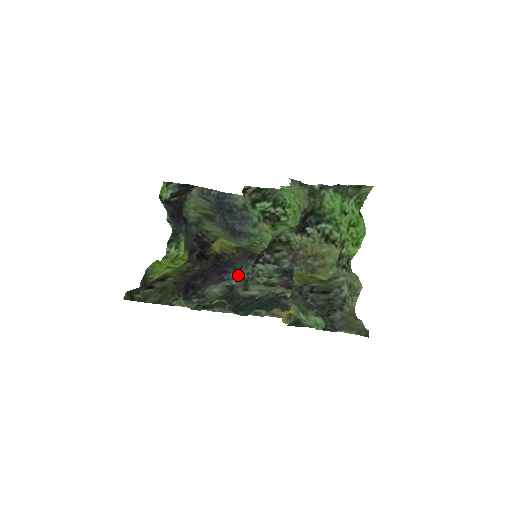
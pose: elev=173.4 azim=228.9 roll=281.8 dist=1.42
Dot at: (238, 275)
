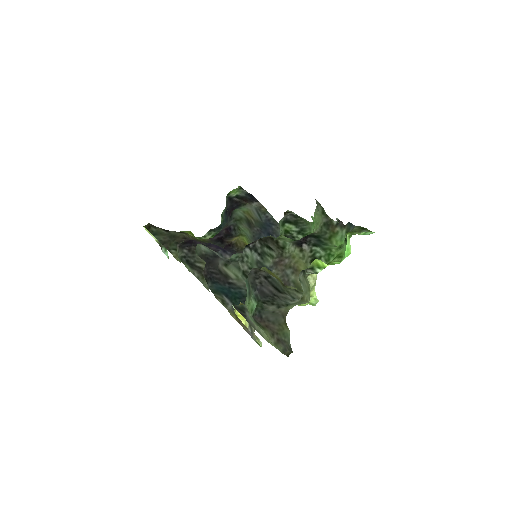
Dot at: occluded
